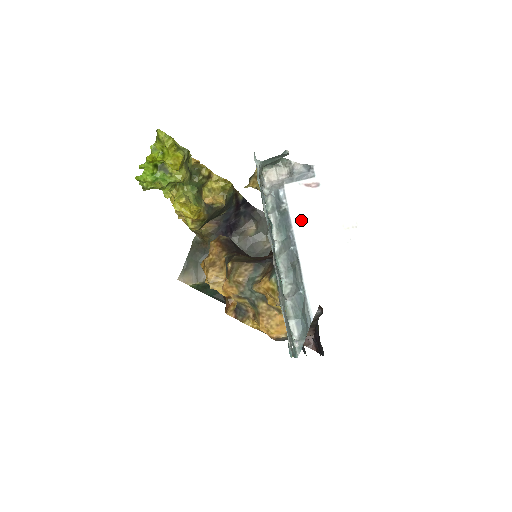
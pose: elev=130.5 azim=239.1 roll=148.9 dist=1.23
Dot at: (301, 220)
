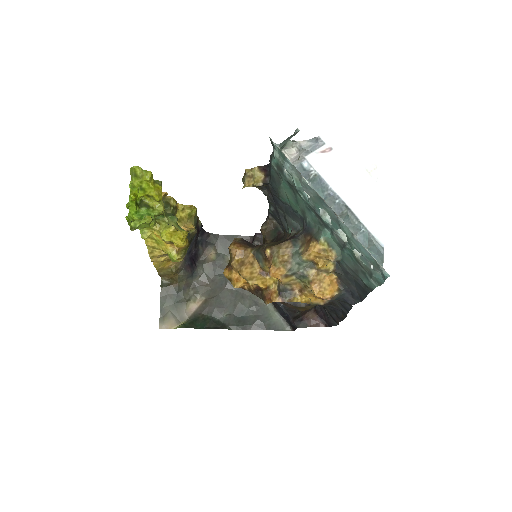
Dot at: (334, 177)
